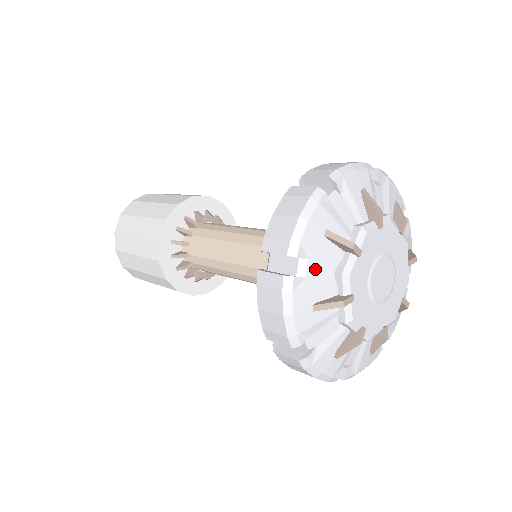
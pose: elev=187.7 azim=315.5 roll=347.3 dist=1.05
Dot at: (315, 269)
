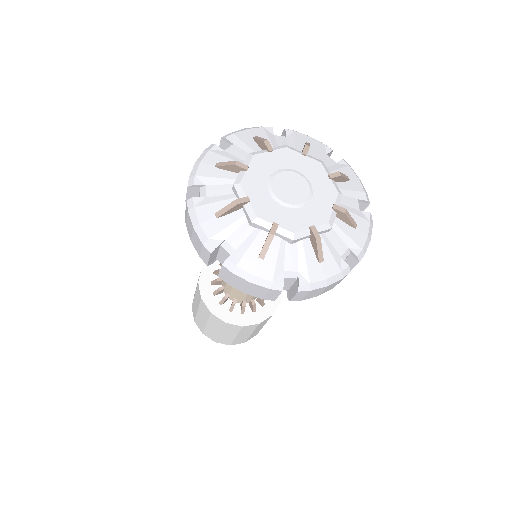
Dot at: (213, 190)
